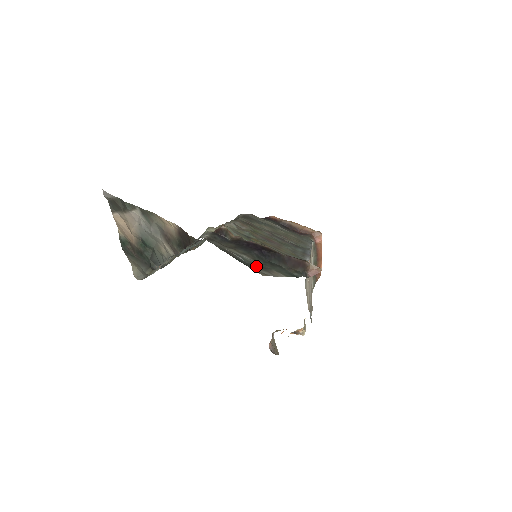
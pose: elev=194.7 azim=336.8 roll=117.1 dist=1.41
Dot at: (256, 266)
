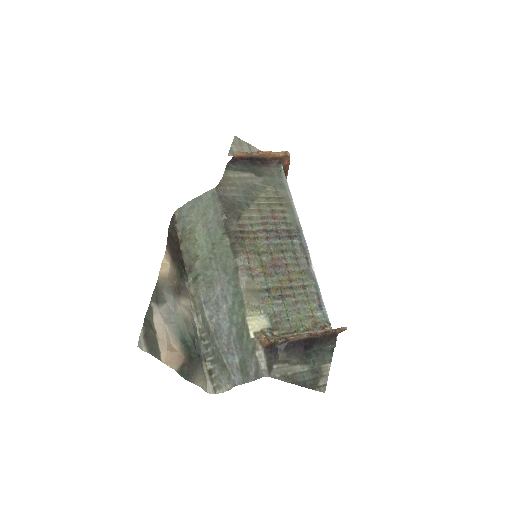
Dot at: (314, 378)
